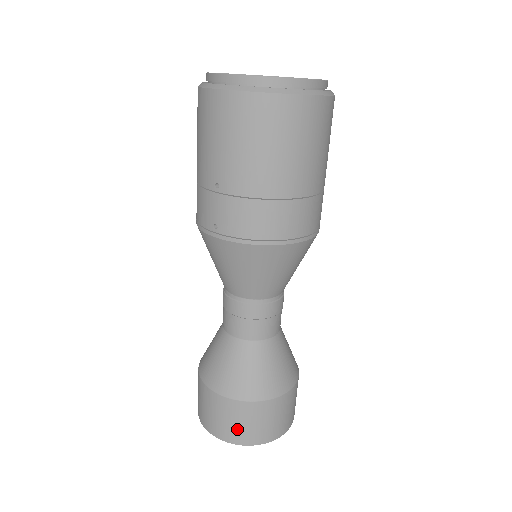
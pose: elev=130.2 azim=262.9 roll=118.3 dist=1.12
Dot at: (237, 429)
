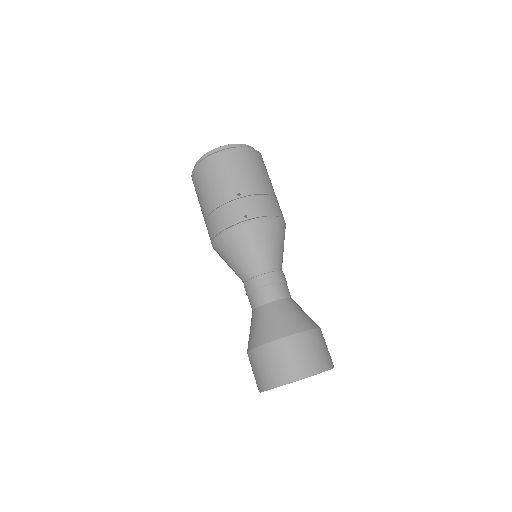
Dot at: (314, 357)
